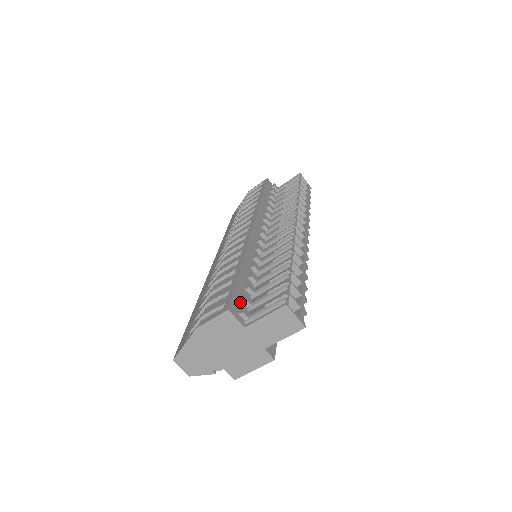
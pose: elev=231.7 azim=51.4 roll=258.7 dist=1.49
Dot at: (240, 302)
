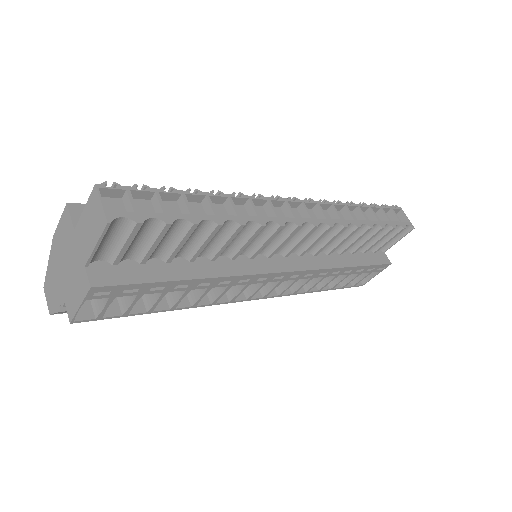
Dot at: occluded
